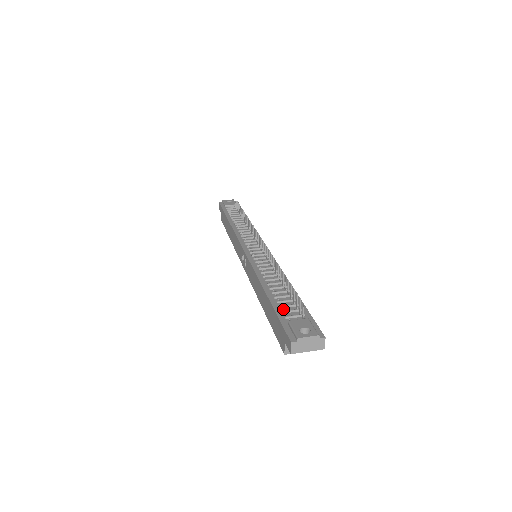
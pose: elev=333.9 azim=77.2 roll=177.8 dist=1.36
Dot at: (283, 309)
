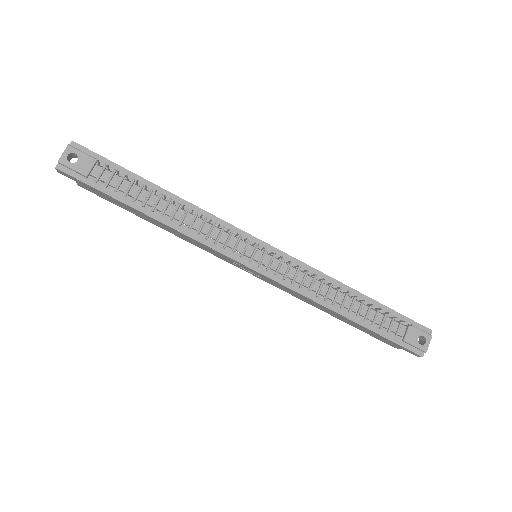
Dot at: (384, 328)
